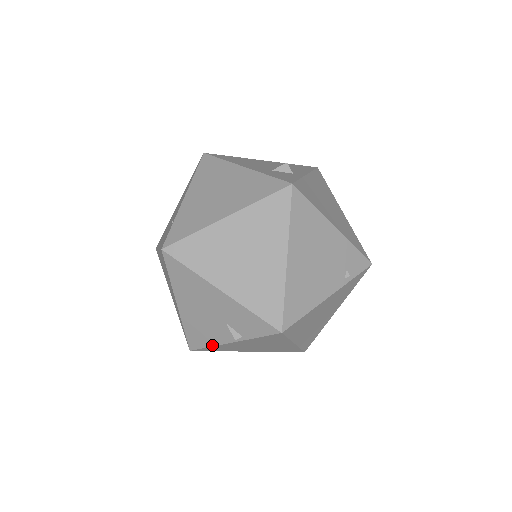
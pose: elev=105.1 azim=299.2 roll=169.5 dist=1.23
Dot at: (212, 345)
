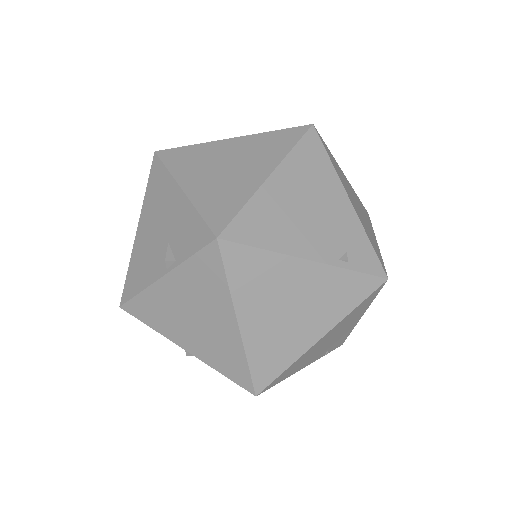
Dot at: (143, 288)
